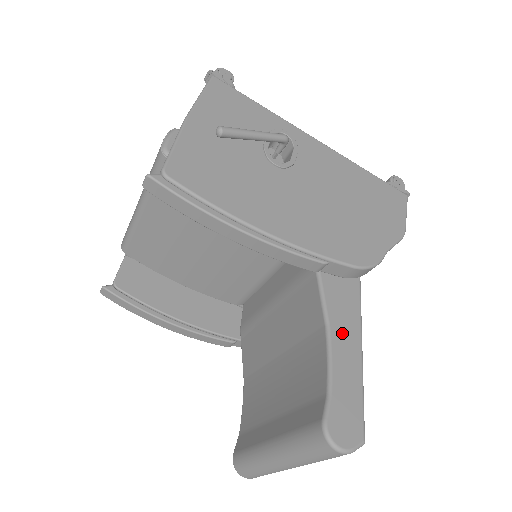
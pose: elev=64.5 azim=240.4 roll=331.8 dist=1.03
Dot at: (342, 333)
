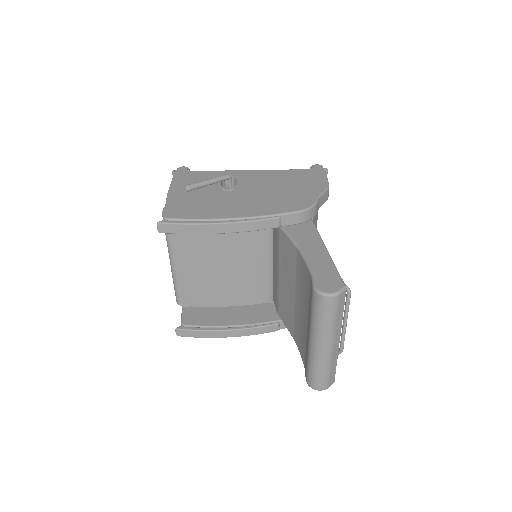
Dot at: (309, 247)
